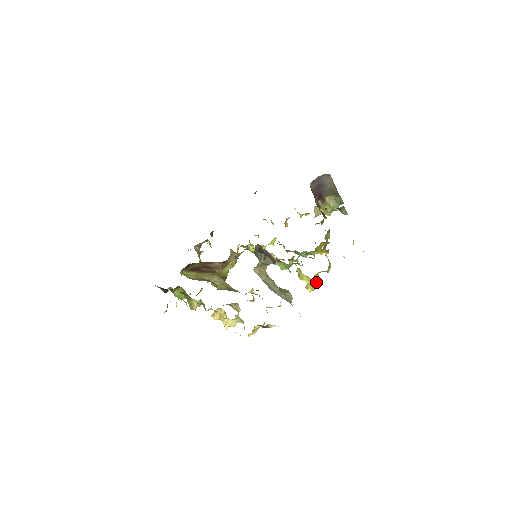
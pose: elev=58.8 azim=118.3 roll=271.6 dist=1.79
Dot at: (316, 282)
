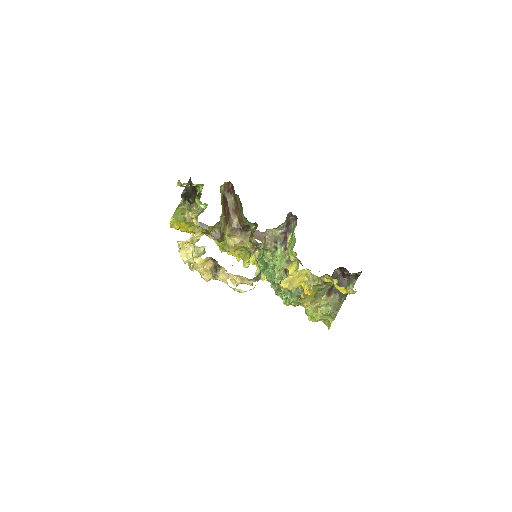
Dot at: (293, 284)
